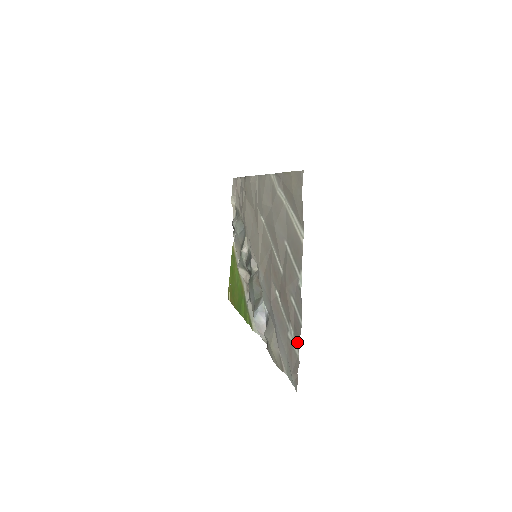
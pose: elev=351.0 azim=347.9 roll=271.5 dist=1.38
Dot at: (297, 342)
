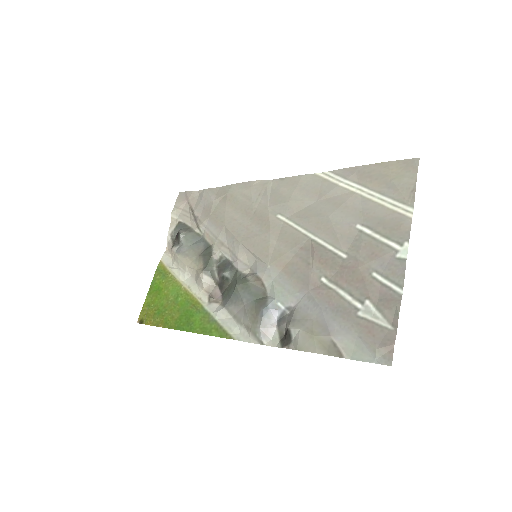
Dot at: (389, 314)
